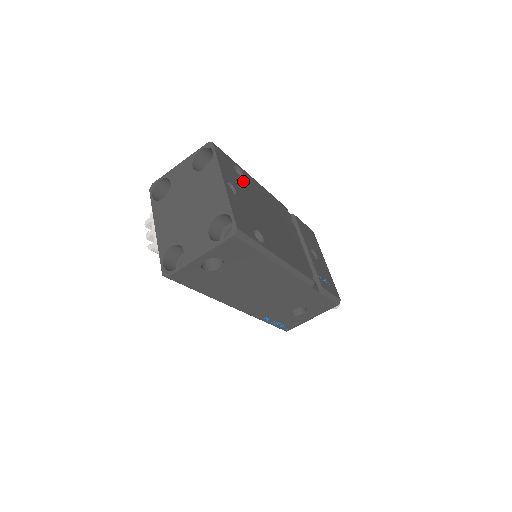
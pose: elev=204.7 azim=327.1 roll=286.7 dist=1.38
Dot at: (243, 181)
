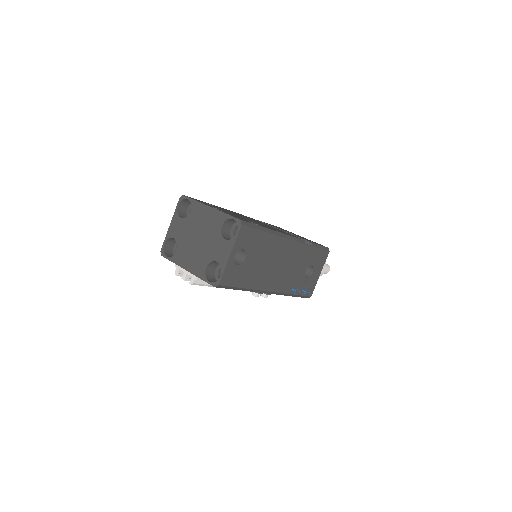
Dot at: (217, 207)
